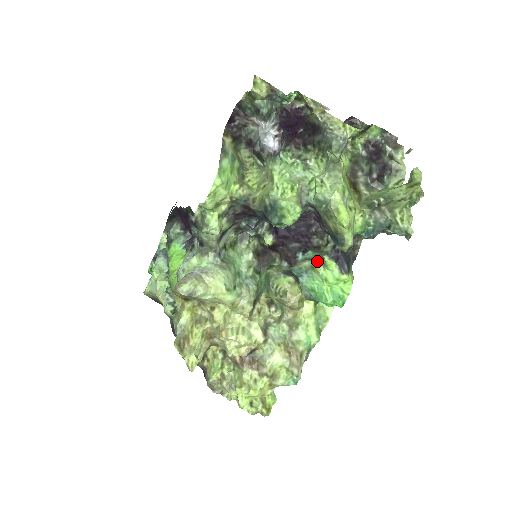
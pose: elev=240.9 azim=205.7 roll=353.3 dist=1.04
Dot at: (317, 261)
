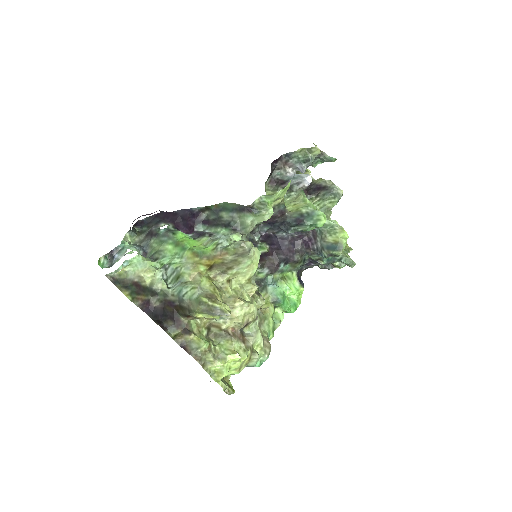
Dot at: (283, 276)
